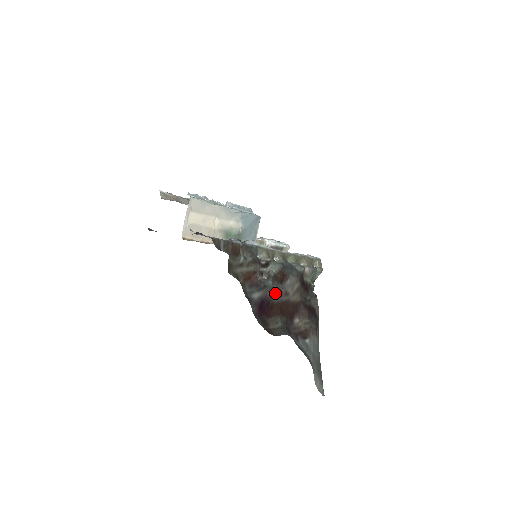
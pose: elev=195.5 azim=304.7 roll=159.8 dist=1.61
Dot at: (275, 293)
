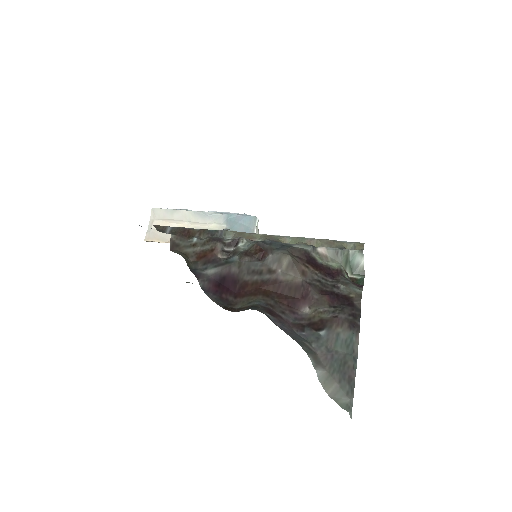
Dot at: (248, 270)
